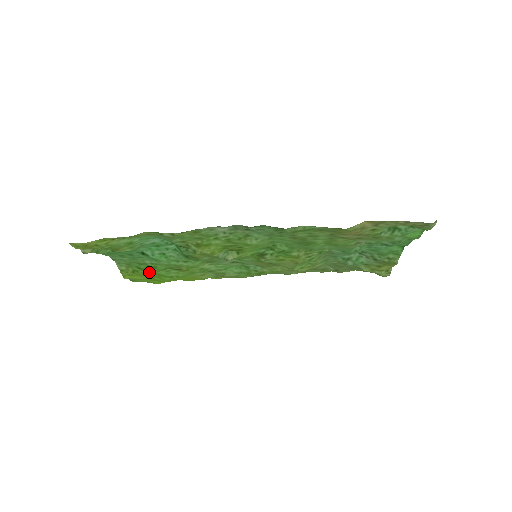
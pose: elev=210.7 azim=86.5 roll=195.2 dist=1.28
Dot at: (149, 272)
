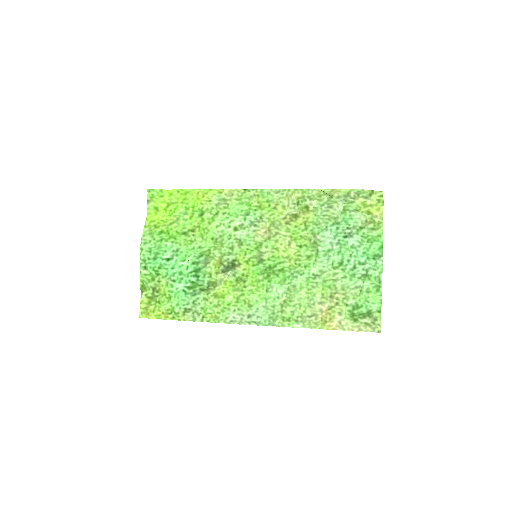
Dot at: (169, 229)
